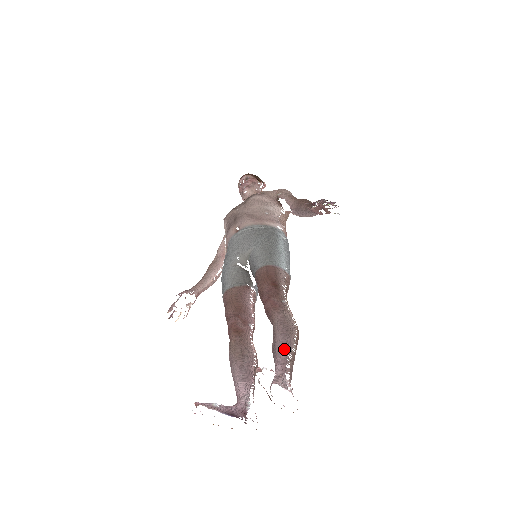
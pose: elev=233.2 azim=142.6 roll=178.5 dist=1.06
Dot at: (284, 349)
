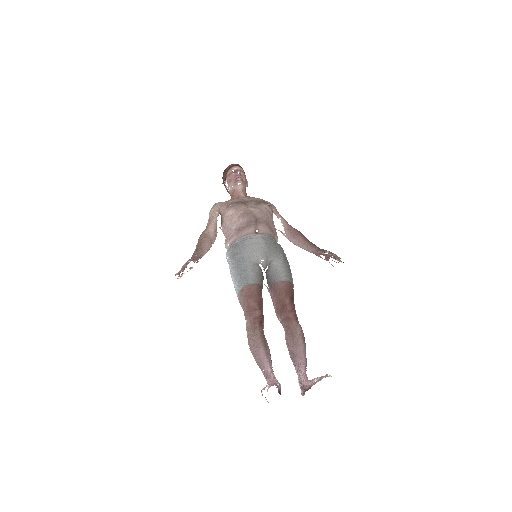
Dot at: occluded
